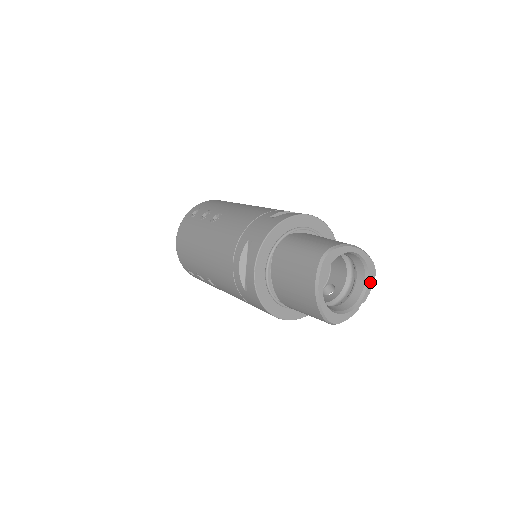
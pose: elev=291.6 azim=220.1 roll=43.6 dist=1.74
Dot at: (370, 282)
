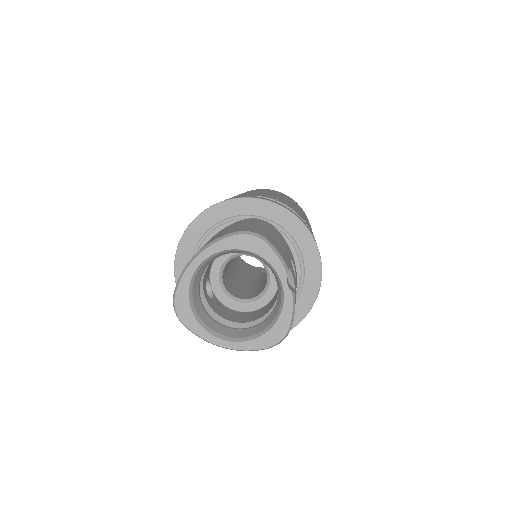
Dot at: (263, 252)
